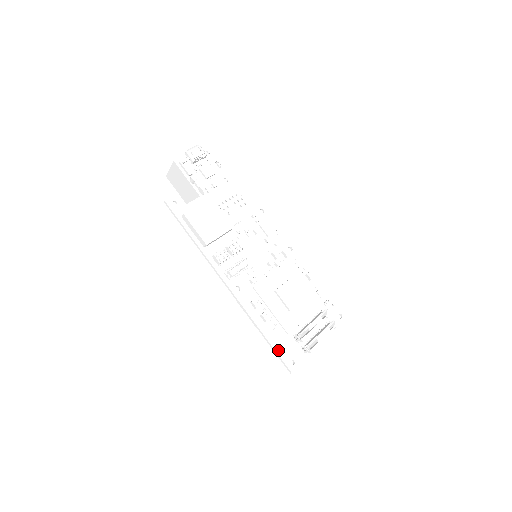
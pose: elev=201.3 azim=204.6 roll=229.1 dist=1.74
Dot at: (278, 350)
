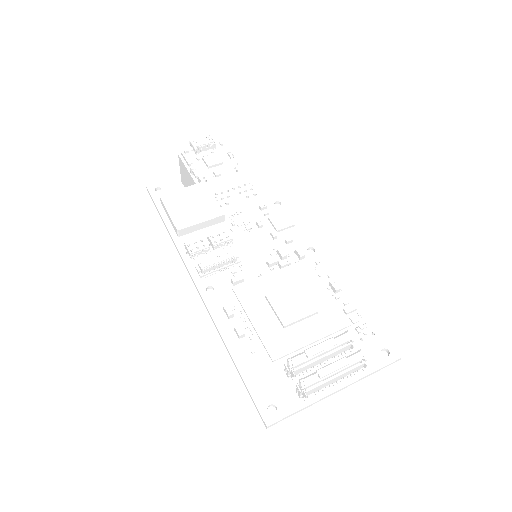
Dot at: (251, 384)
